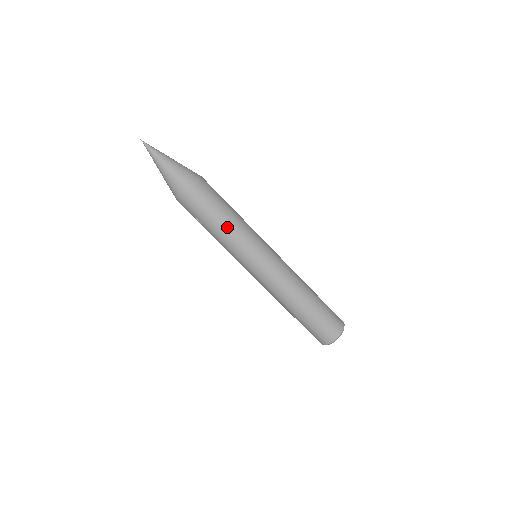
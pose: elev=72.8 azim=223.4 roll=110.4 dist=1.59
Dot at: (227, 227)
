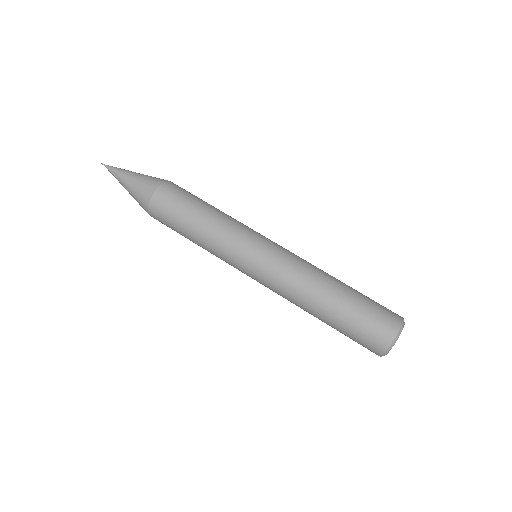
Dot at: (202, 231)
